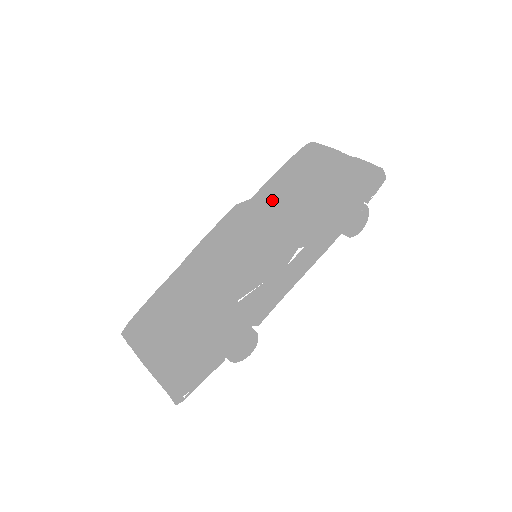
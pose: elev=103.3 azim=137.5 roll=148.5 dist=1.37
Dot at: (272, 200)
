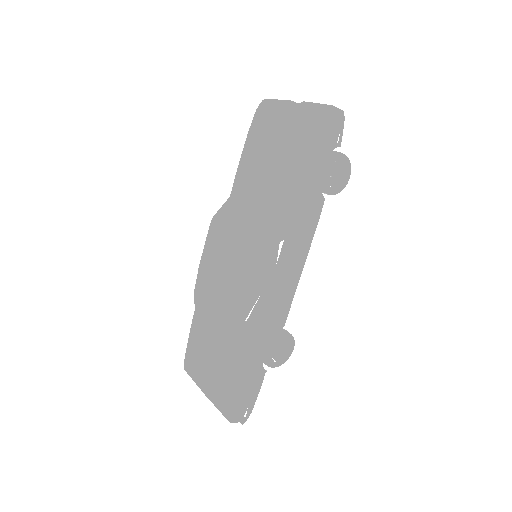
Dot at: (244, 194)
